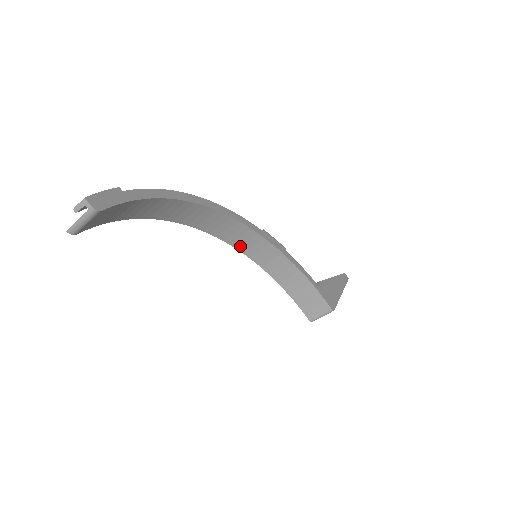
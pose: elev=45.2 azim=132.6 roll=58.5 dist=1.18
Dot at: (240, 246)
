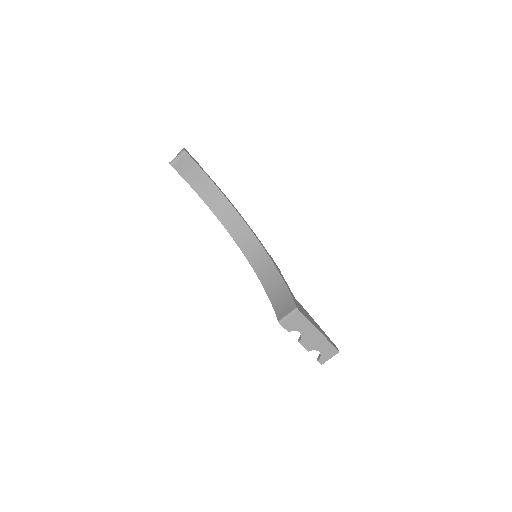
Dot at: (251, 260)
